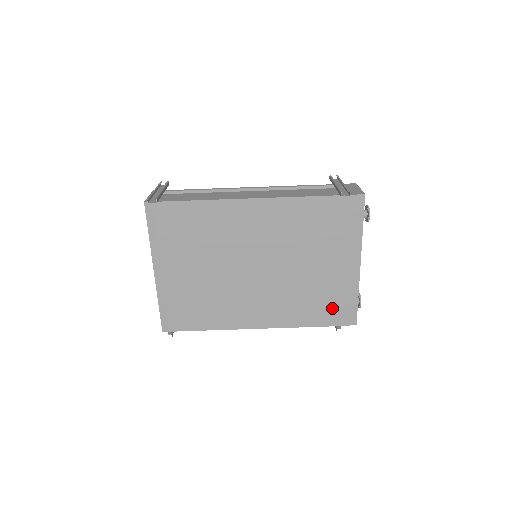
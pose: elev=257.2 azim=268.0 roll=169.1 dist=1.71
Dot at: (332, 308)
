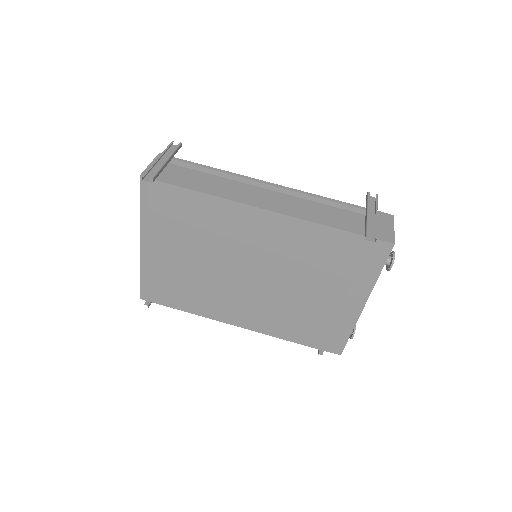
Dot at: (320, 334)
